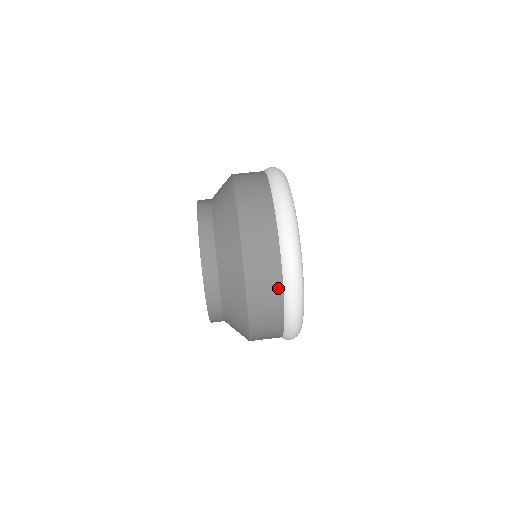
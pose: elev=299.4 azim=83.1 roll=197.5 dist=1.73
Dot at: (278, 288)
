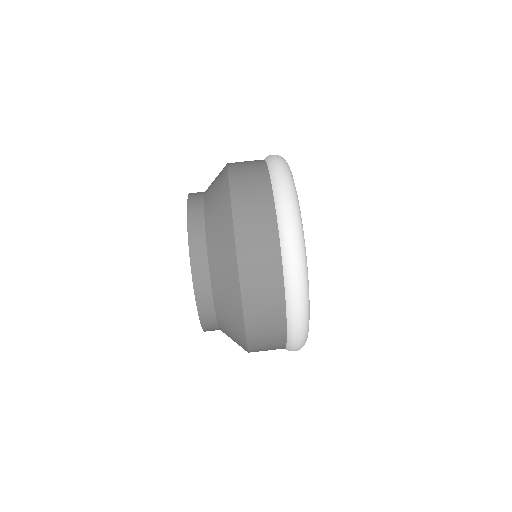
Dot at: (281, 346)
